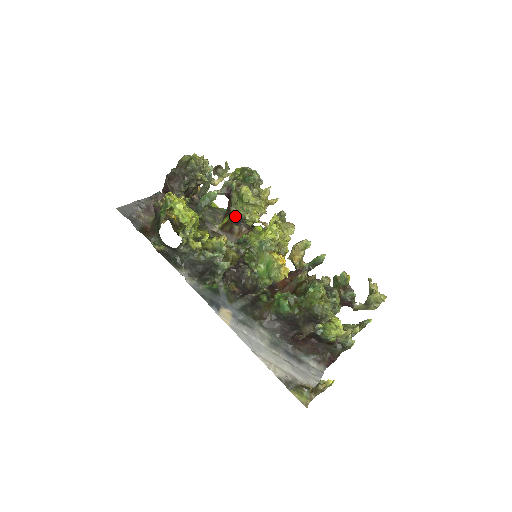
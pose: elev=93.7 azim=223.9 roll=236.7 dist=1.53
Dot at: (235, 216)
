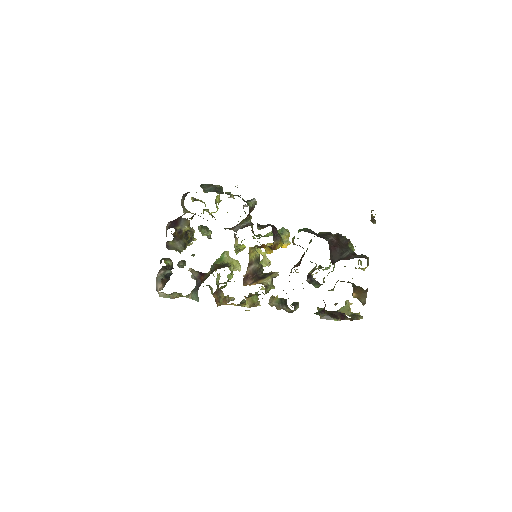
Dot at: (219, 264)
